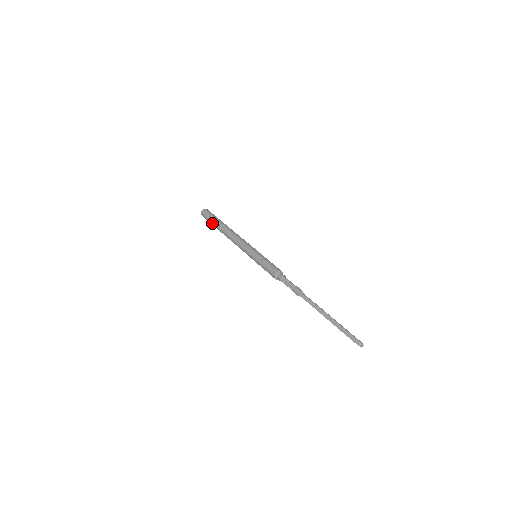
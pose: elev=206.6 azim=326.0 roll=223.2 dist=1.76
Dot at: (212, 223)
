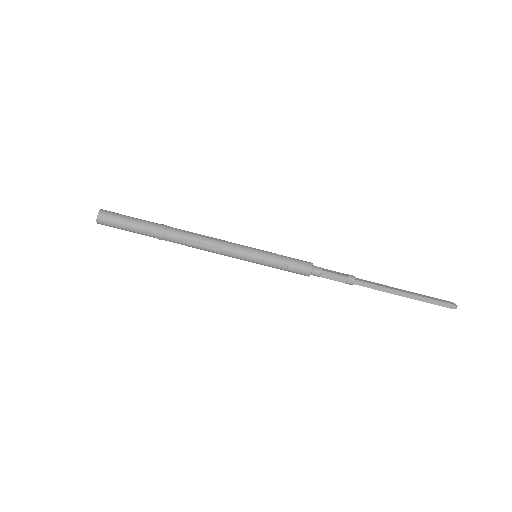
Dot at: (139, 223)
